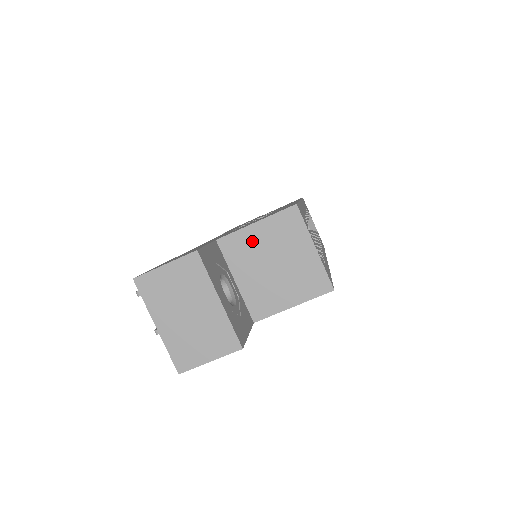
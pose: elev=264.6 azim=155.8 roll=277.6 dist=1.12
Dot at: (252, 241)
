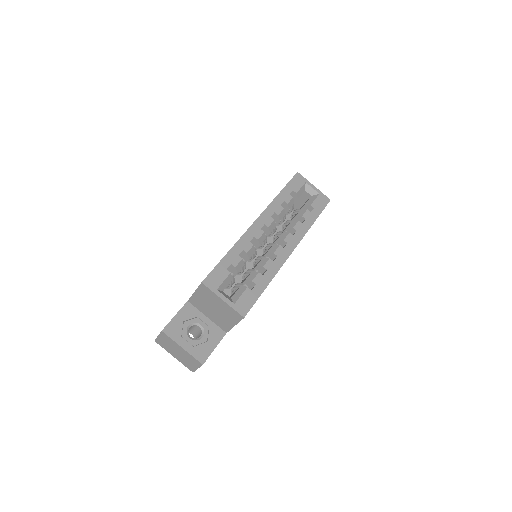
Dot at: (199, 300)
